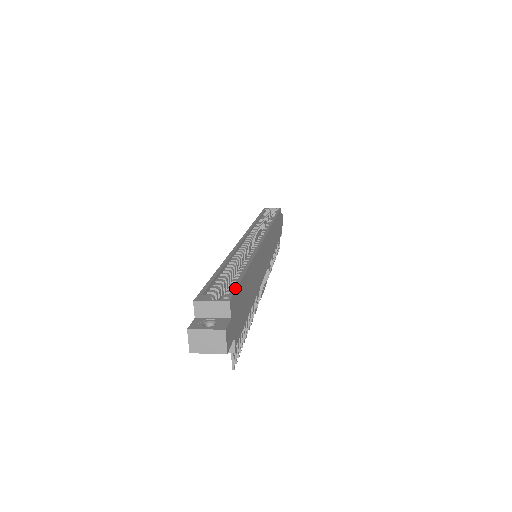
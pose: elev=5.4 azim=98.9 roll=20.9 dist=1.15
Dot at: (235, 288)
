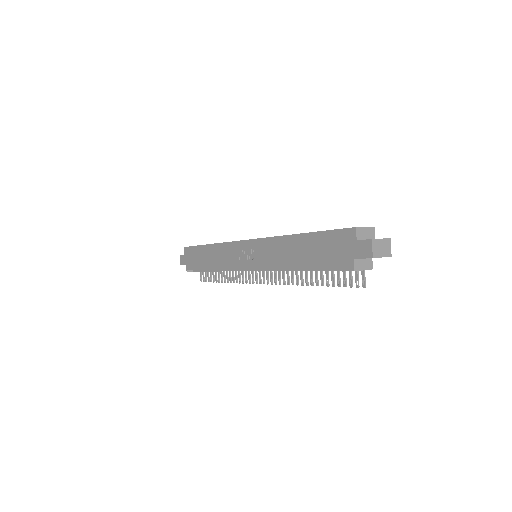
Dot at: occluded
